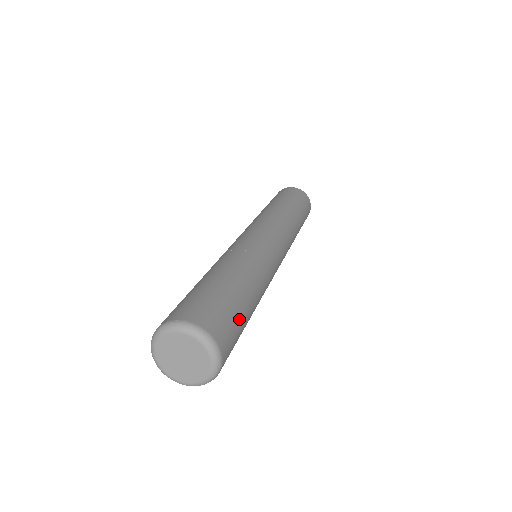
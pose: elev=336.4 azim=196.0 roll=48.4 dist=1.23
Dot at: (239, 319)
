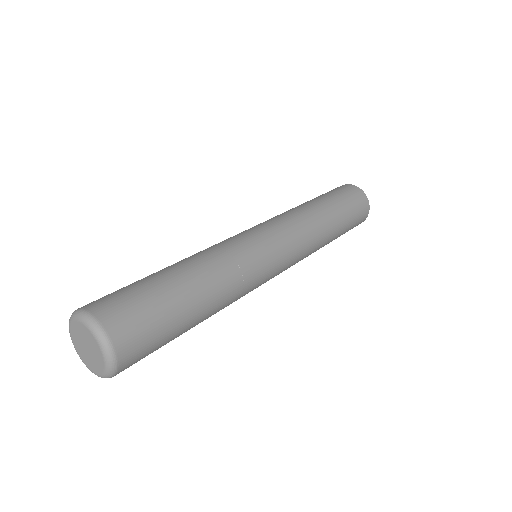
Dot at: (165, 330)
